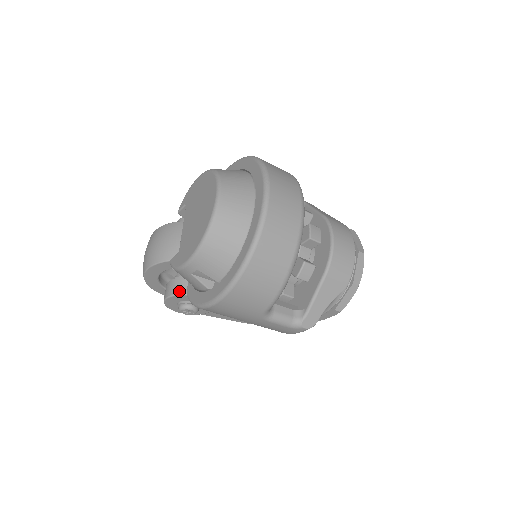
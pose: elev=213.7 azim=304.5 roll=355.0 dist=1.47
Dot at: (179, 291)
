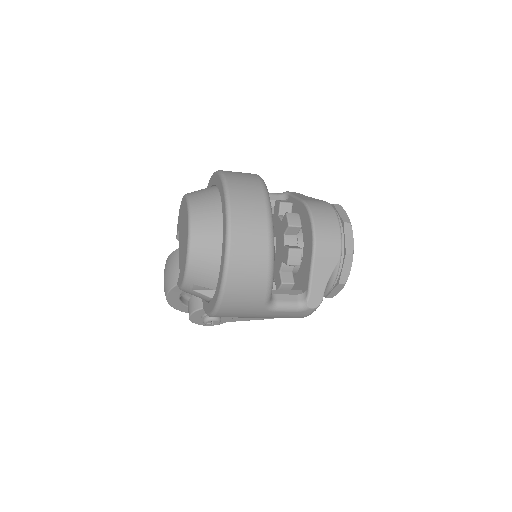
Dot at: (196, 307)
